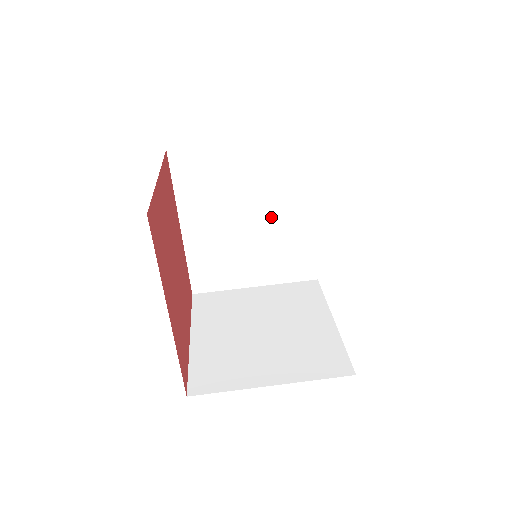
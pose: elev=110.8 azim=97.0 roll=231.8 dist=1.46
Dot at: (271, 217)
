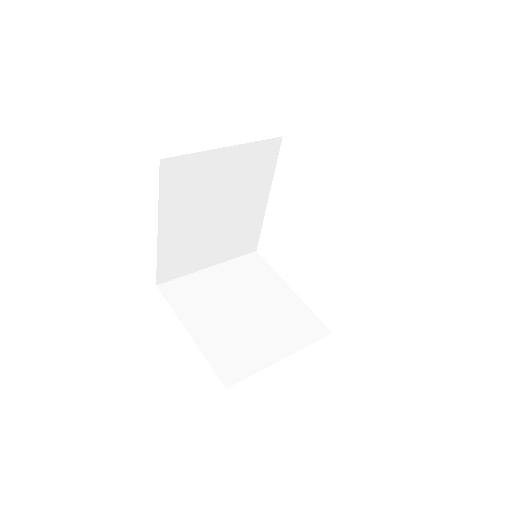
Dot at: (234, 208)
